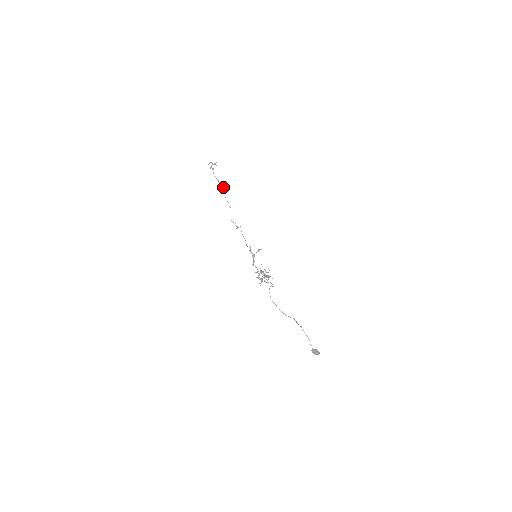
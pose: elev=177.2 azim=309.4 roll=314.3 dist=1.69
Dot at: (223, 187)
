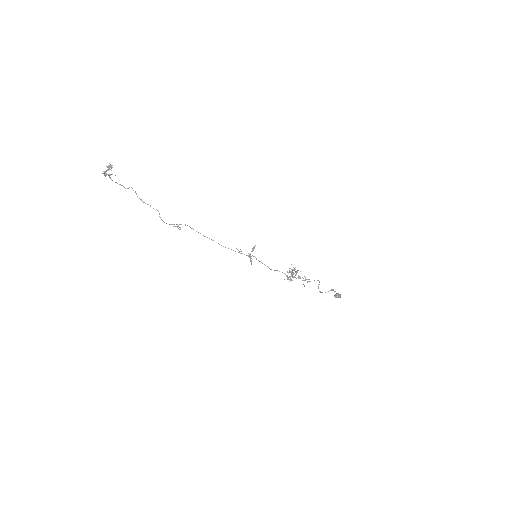
Dot at: occluded
